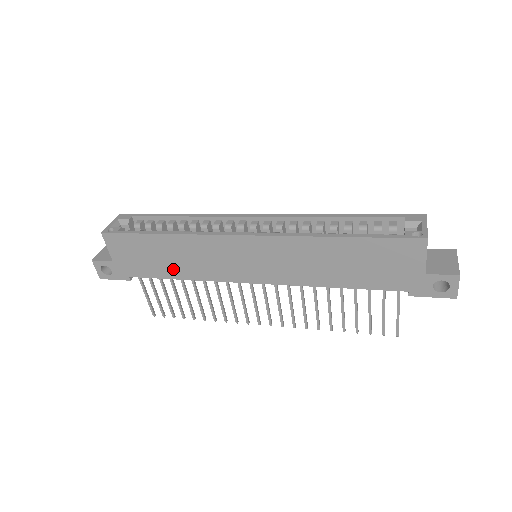
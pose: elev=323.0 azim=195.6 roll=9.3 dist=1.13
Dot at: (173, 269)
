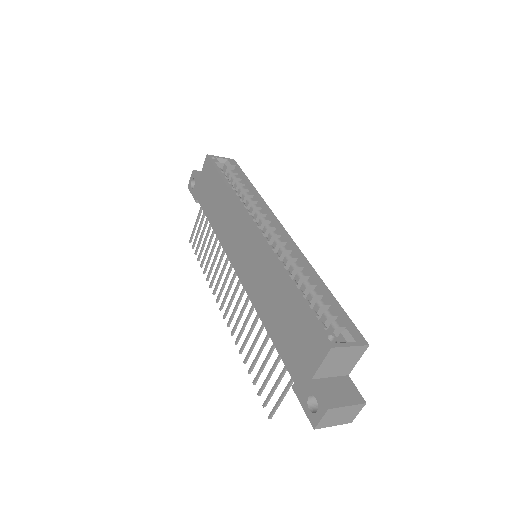
Dot at: (214, 215)
